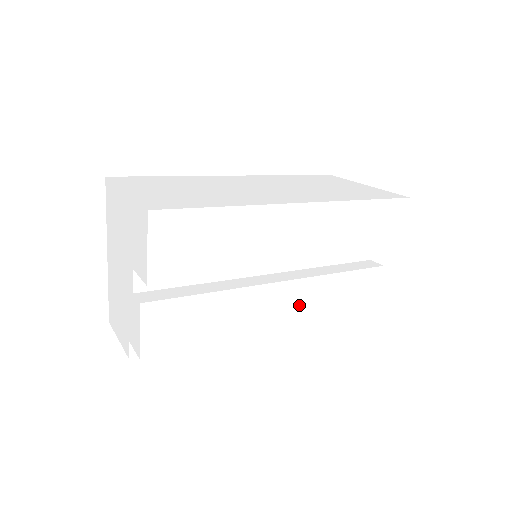
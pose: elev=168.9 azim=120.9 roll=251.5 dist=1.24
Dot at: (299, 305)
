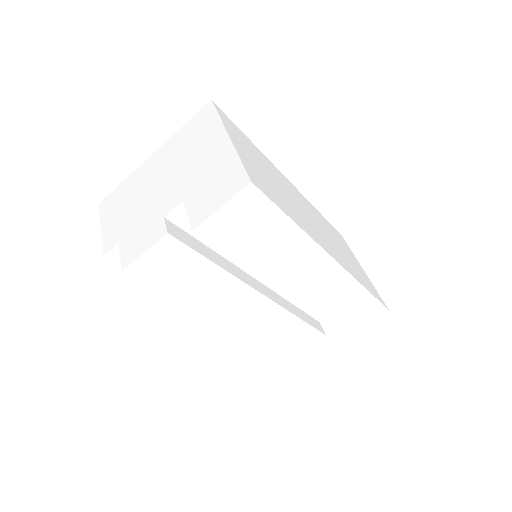
Dot at: (256, 319)
